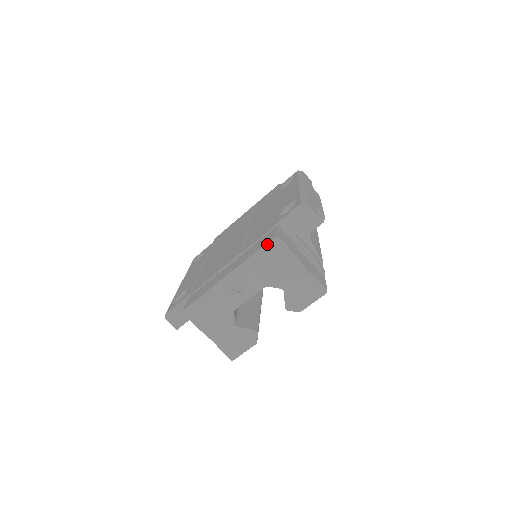
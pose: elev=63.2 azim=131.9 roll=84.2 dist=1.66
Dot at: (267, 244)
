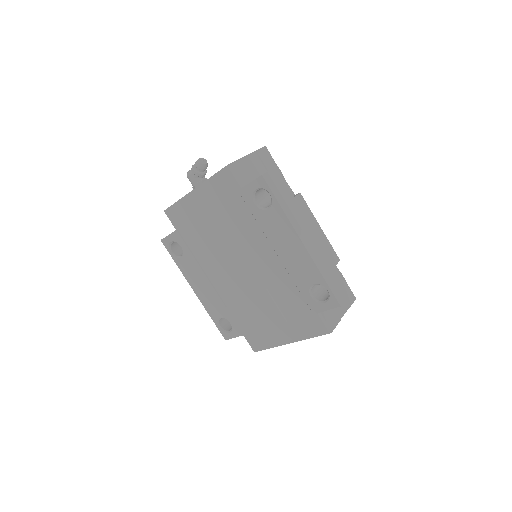
Dot at: occluded
